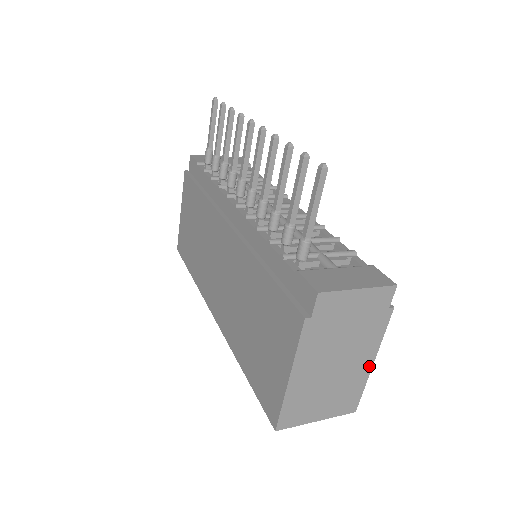
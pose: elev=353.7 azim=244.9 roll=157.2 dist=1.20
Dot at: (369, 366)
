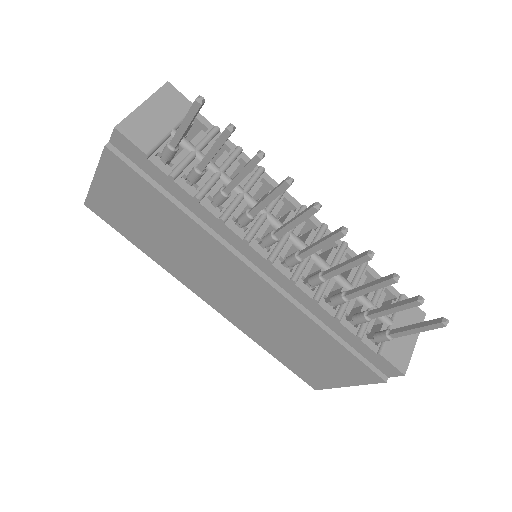
Dot at: occluded
